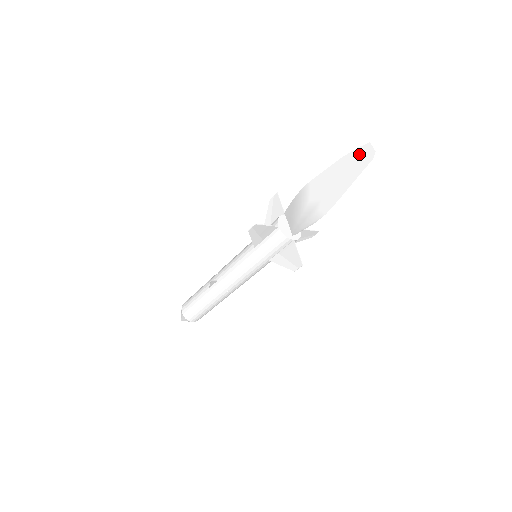
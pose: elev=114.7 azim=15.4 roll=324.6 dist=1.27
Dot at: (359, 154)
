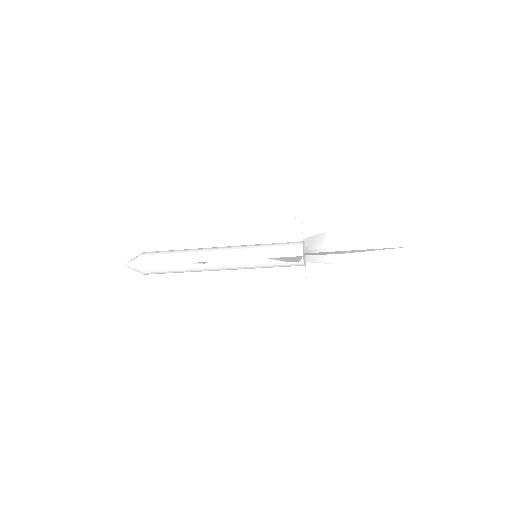
Dot at: (393, 239)
